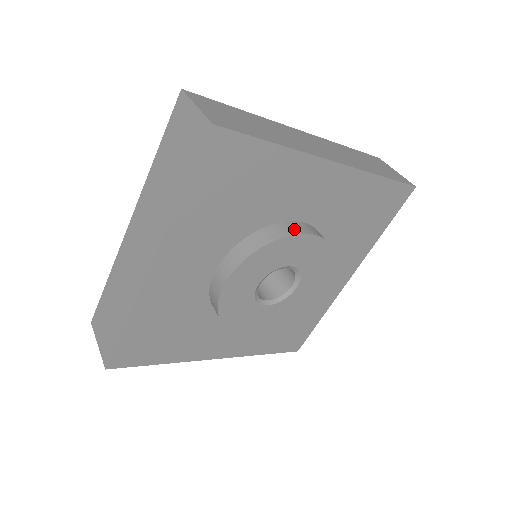
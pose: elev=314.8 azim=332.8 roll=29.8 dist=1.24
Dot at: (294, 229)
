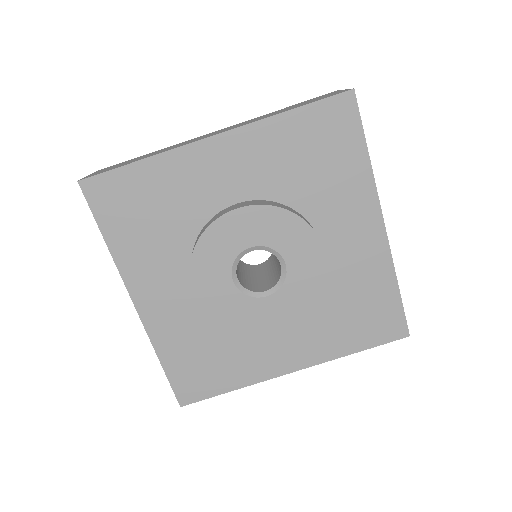
Dot at: occluded
